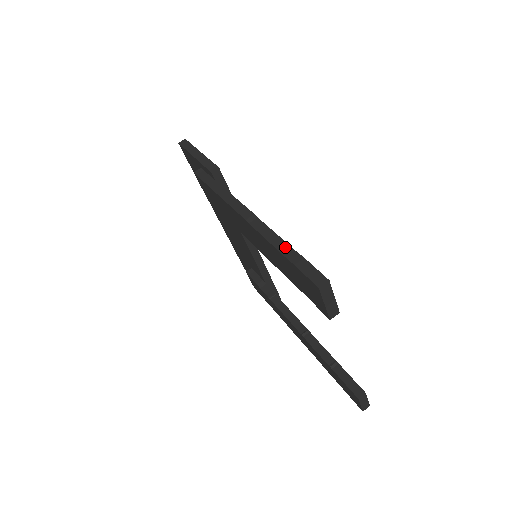
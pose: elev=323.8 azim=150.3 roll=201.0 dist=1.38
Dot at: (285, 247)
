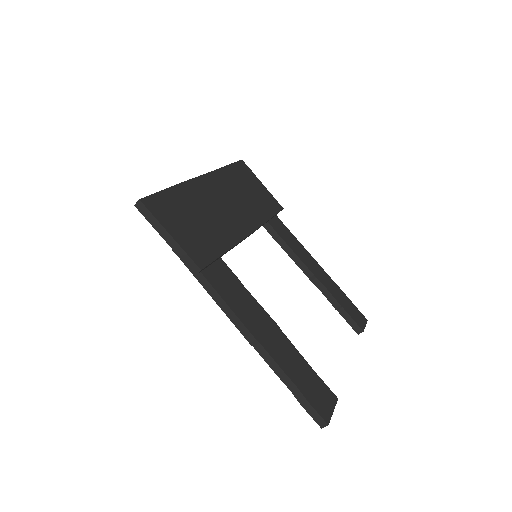
Dot at: (290, 384)
